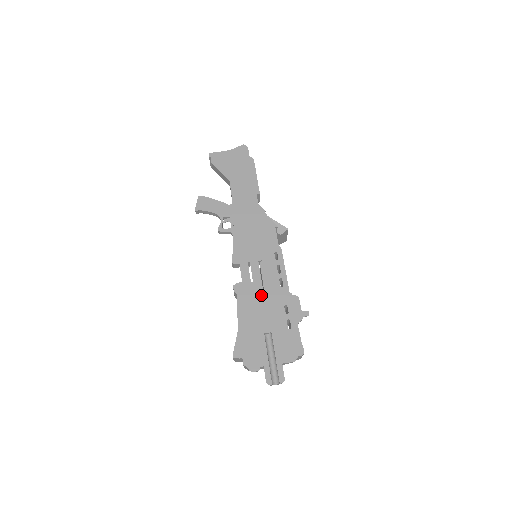
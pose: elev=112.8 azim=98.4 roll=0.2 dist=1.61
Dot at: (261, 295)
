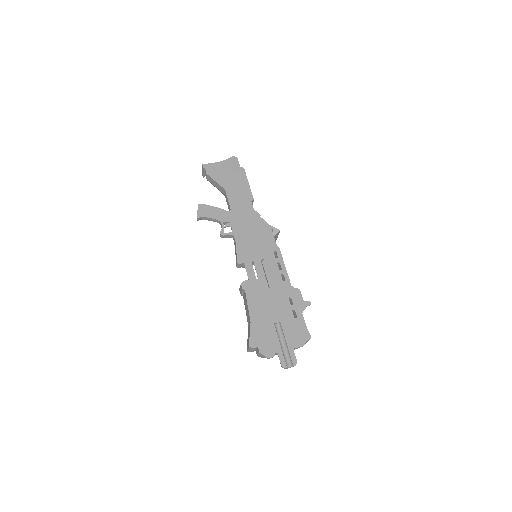
Dot at: (267, 290)
